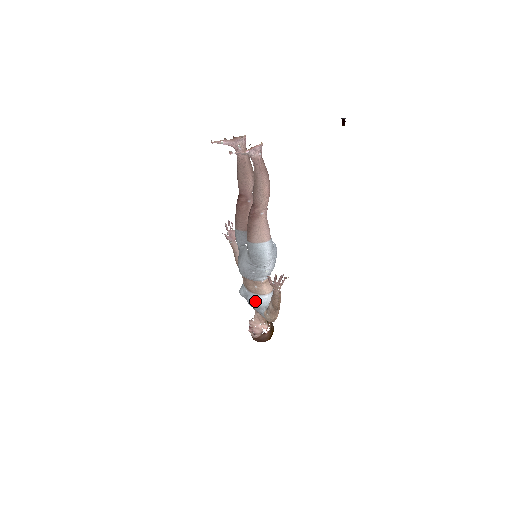
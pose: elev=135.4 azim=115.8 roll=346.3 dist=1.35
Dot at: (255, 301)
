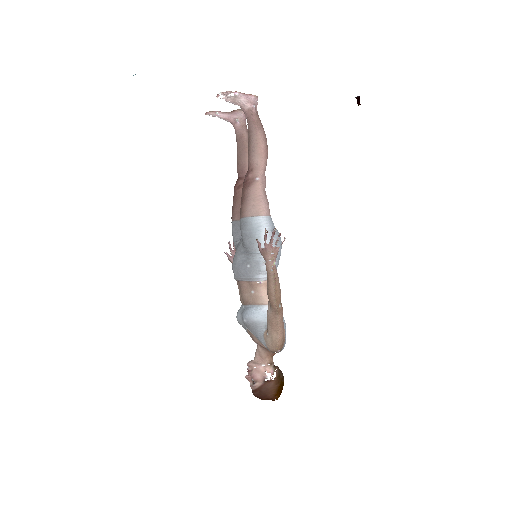
Dot at: (251, 313)
